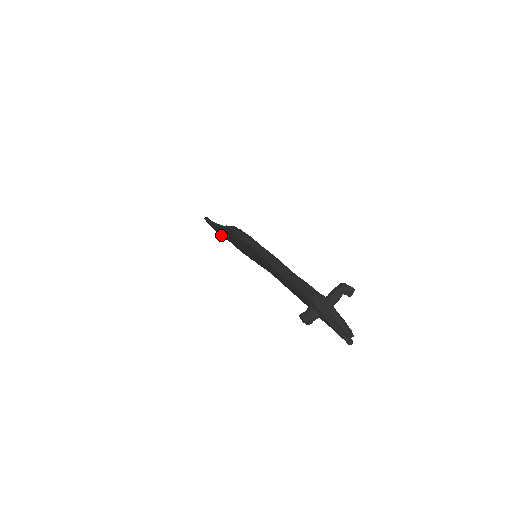
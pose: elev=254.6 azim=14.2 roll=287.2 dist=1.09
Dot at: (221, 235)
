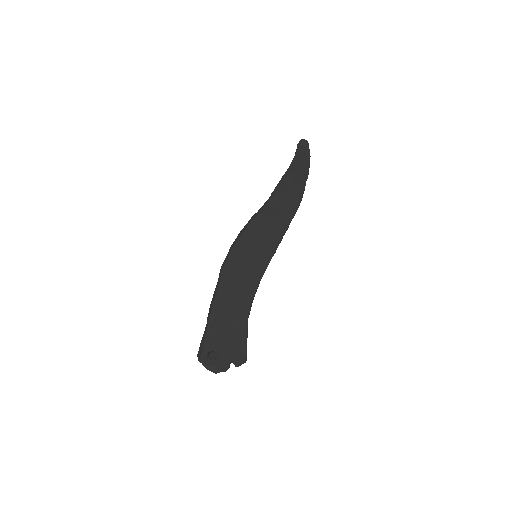
Dot at: (305, 166)
